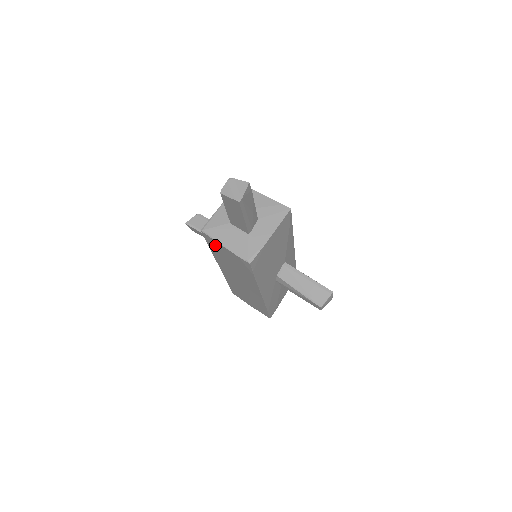
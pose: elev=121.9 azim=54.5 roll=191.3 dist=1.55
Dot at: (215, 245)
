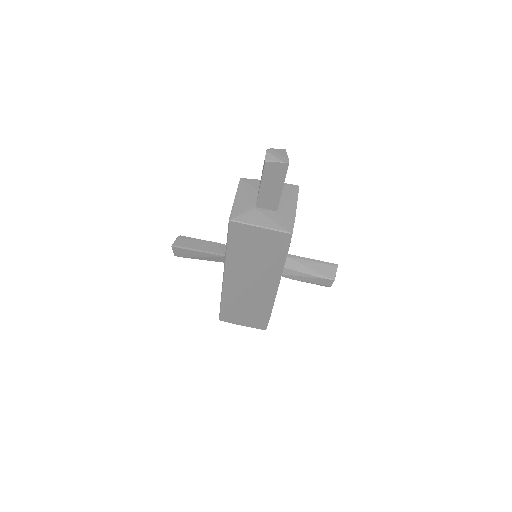
Dot at: (243, 234)
